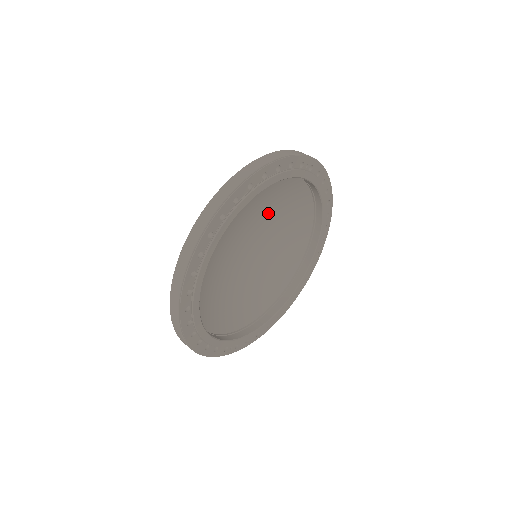
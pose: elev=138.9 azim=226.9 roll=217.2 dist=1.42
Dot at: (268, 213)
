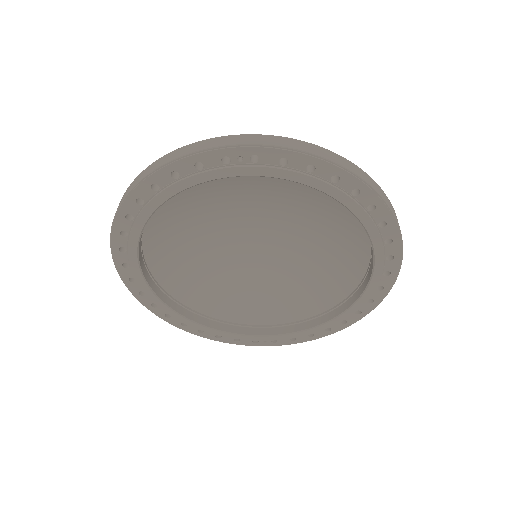
Dot at: (271, 202)
